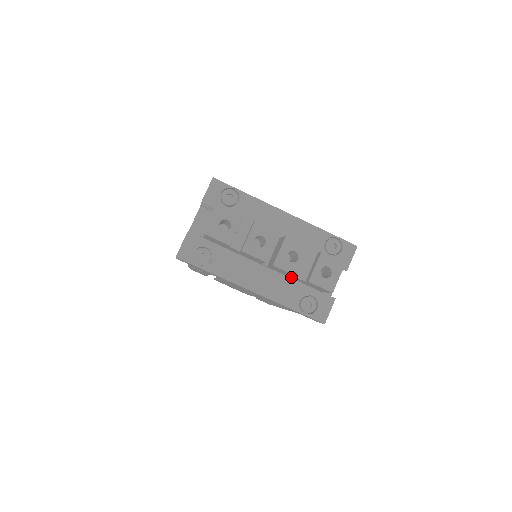
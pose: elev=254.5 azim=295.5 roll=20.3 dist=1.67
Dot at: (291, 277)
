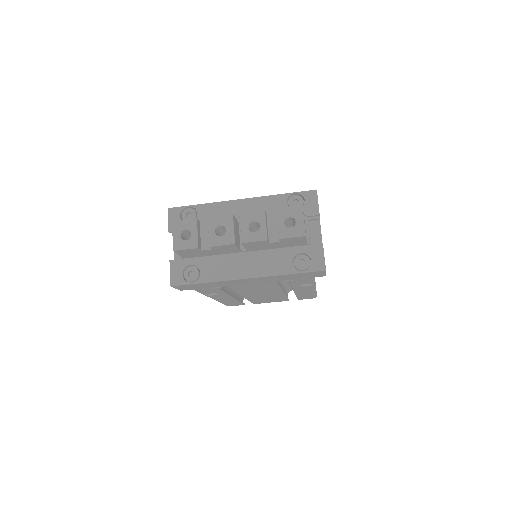
Dot at: (271, 247)
